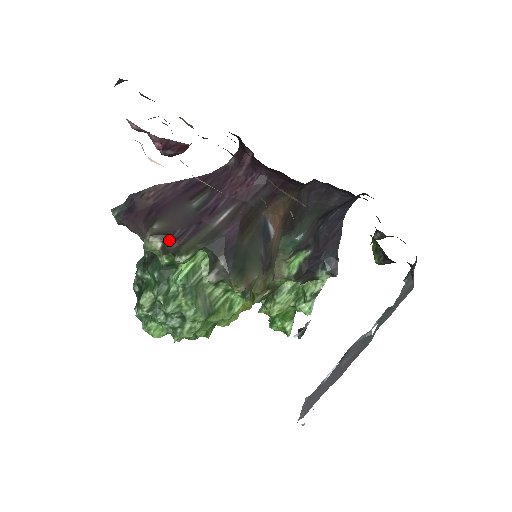
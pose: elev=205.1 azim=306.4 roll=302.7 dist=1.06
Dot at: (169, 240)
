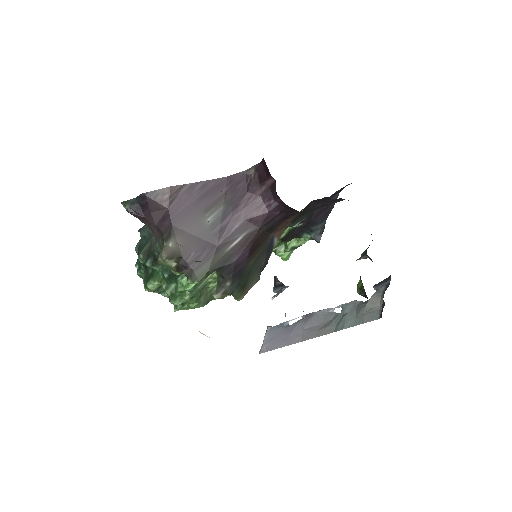
Dot at: (184, 263)
